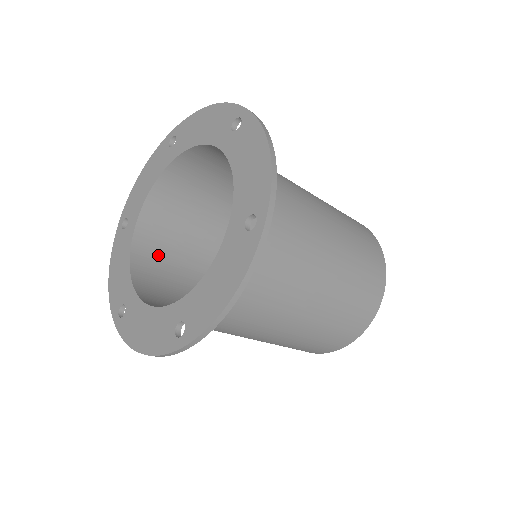
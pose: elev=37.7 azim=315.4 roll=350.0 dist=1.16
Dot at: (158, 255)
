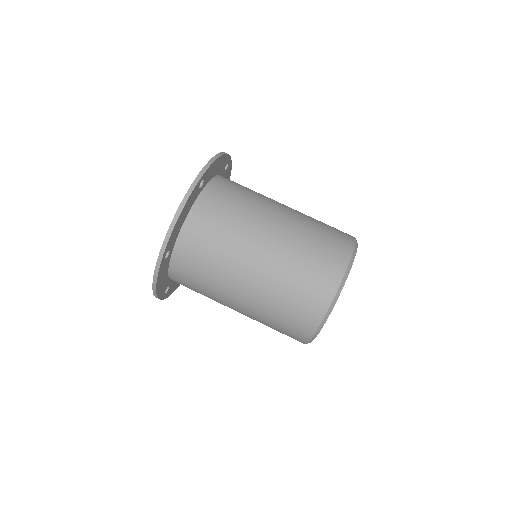
Dot at: occluded
